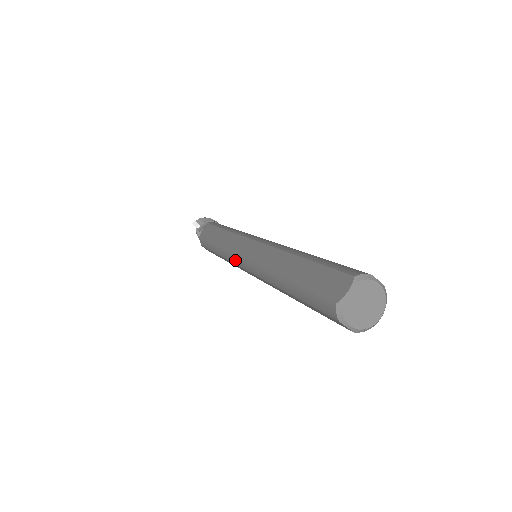
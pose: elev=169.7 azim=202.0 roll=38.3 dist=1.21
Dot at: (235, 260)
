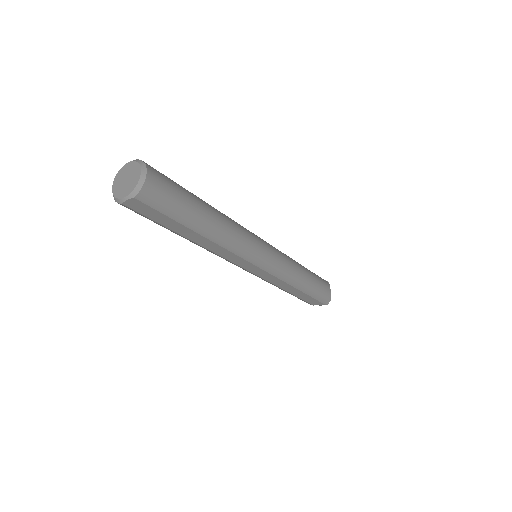
Dot at: occluded
